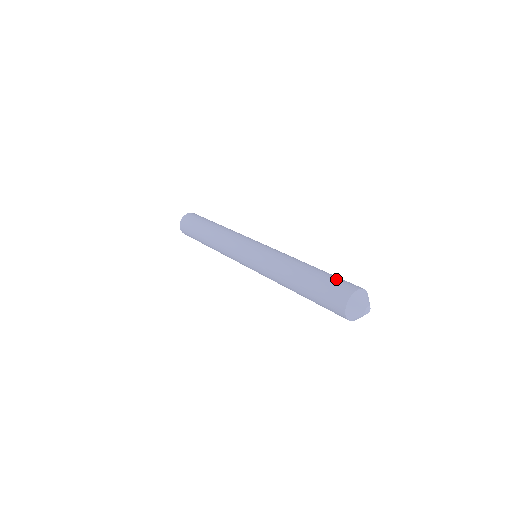
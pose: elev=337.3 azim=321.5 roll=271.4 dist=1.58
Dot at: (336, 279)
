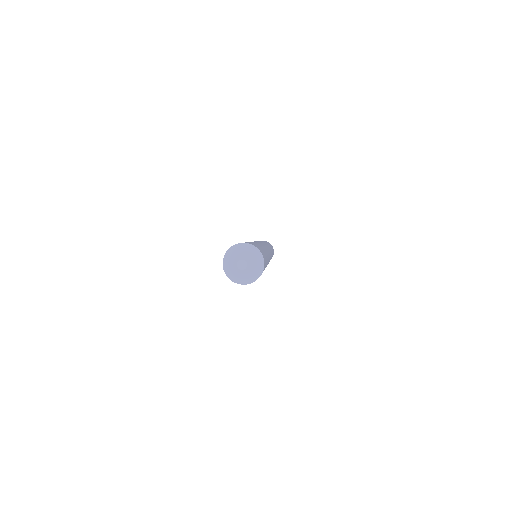
Dot at: occluded
